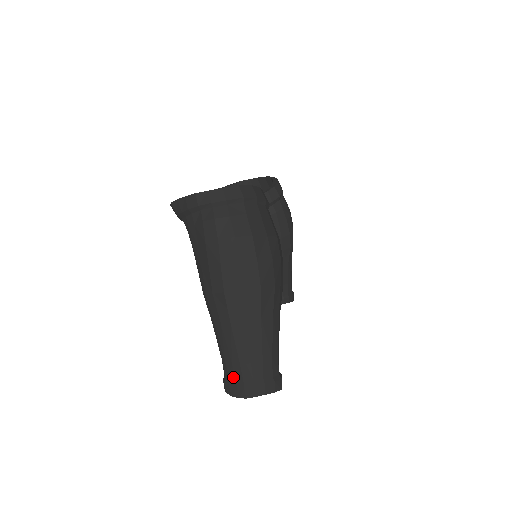
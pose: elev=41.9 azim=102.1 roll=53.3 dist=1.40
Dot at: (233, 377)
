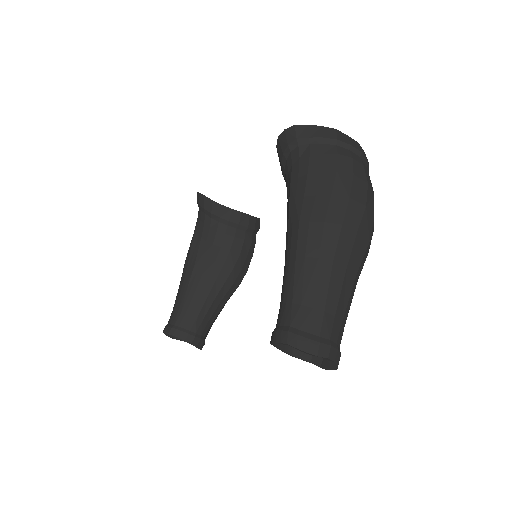
Dot at: (308, 325)
